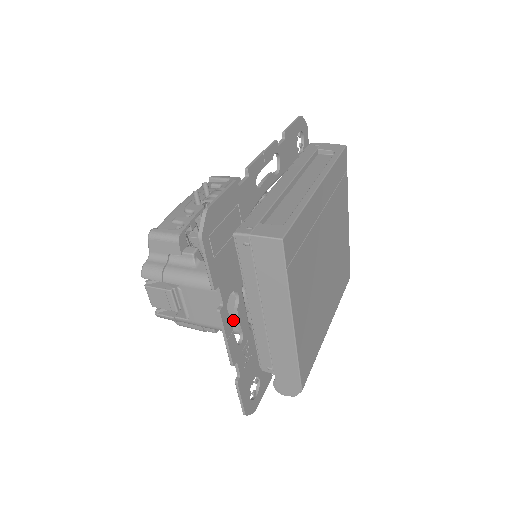
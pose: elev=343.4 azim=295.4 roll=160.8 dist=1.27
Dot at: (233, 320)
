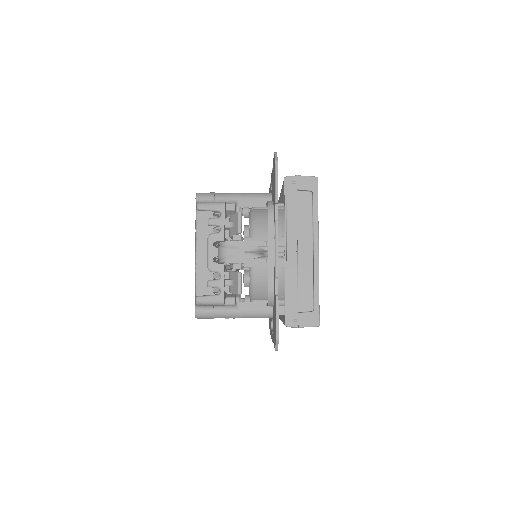
Dot at: occluded
